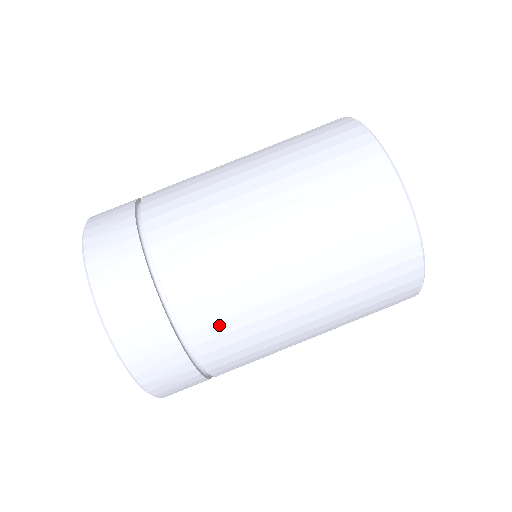
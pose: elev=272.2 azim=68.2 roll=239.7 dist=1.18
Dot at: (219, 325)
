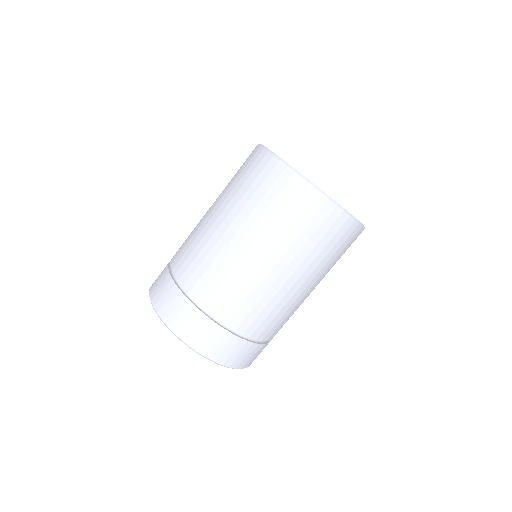
Dot at: (280, 326)
